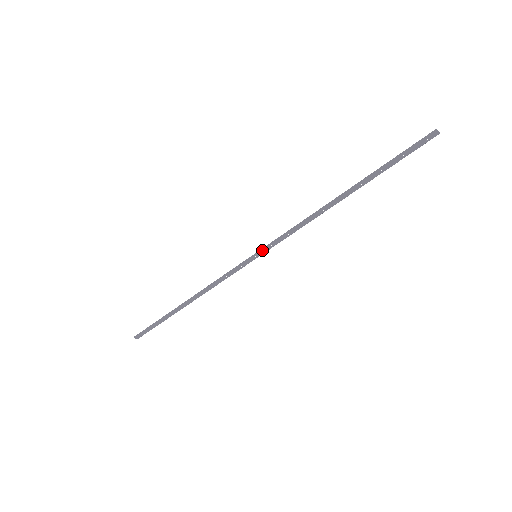
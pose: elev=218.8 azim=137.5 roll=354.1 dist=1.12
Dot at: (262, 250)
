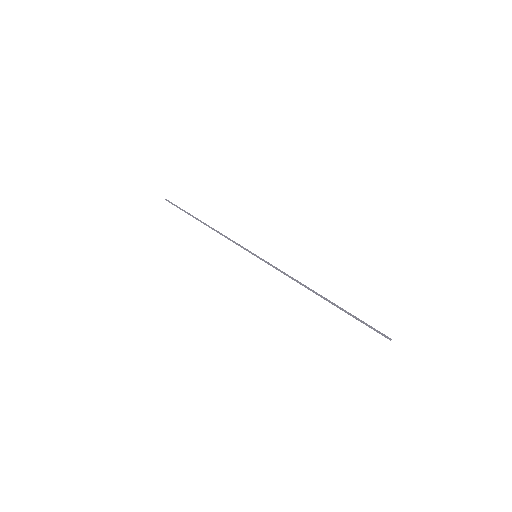
Dot at: (261, 259)
